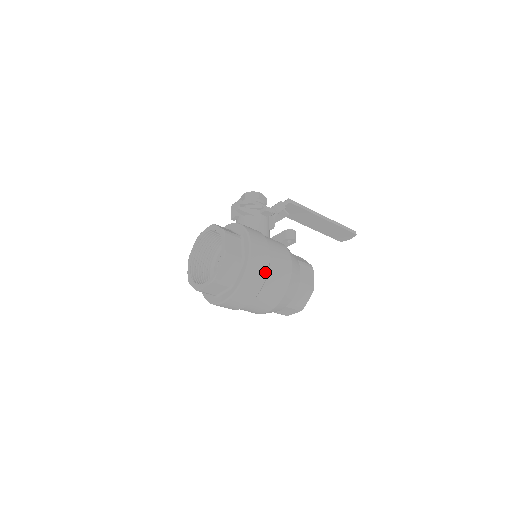
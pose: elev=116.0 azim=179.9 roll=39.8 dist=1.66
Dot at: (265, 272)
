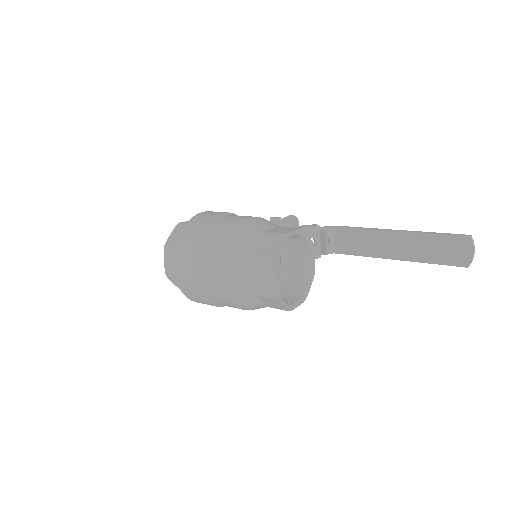
Dot at: (207, 221)
